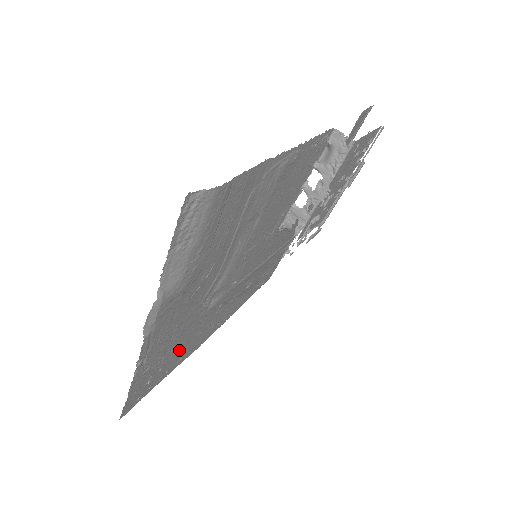
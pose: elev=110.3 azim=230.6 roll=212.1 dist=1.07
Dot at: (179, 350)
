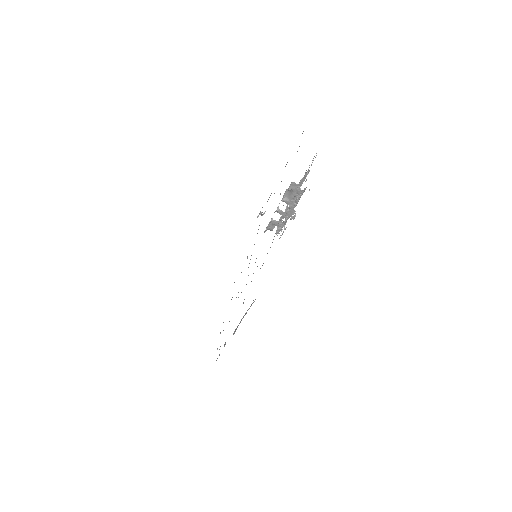
Dot at: occluded
